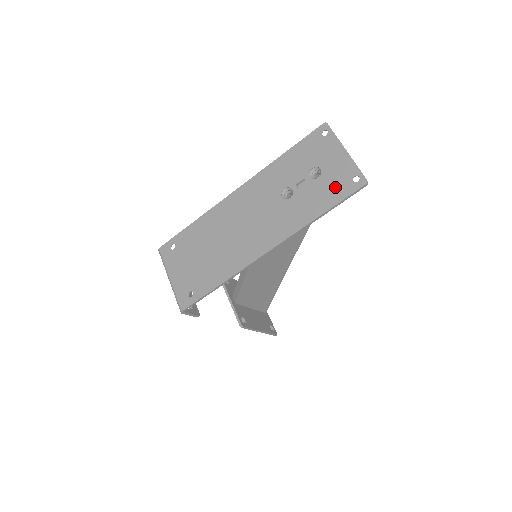
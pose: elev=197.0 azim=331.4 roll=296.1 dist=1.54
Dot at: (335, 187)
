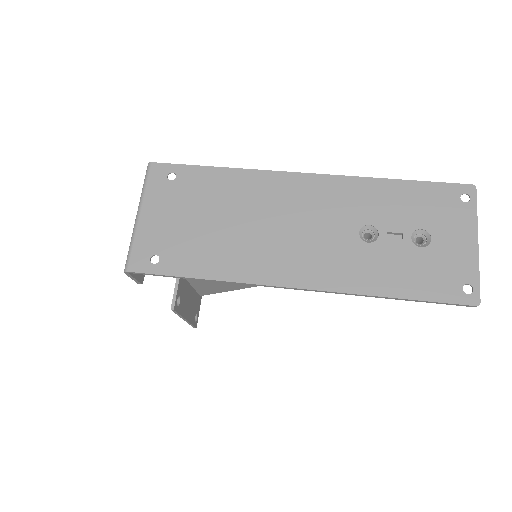
Dot at: (435, 277)
